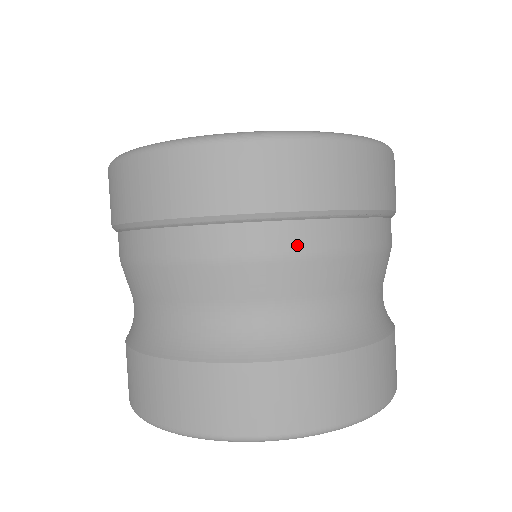
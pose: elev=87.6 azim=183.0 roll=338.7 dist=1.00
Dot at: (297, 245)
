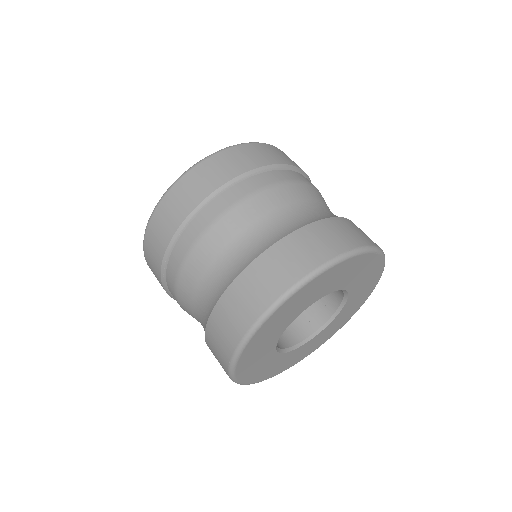
Dot at: occluded
